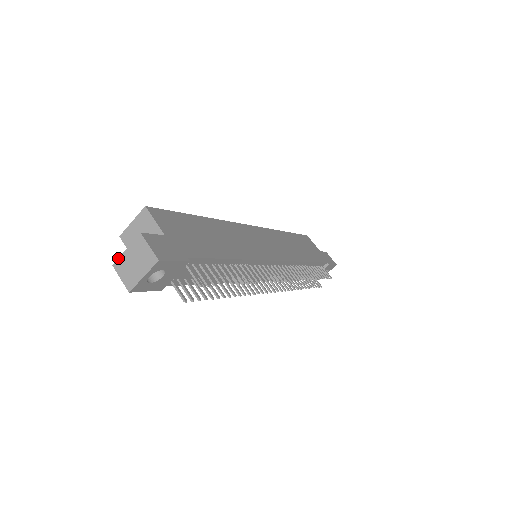
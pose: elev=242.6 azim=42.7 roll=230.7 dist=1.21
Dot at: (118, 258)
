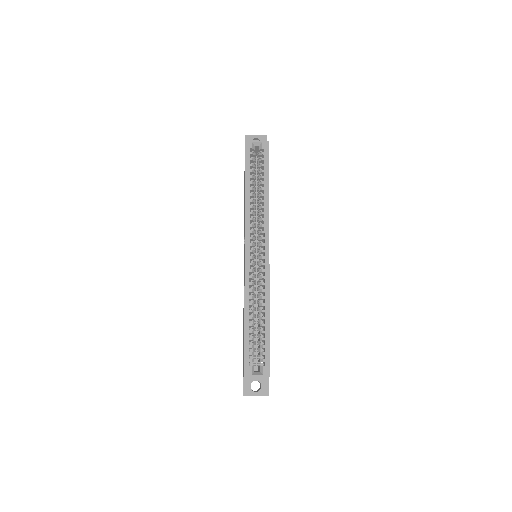
Dot at: occluded
